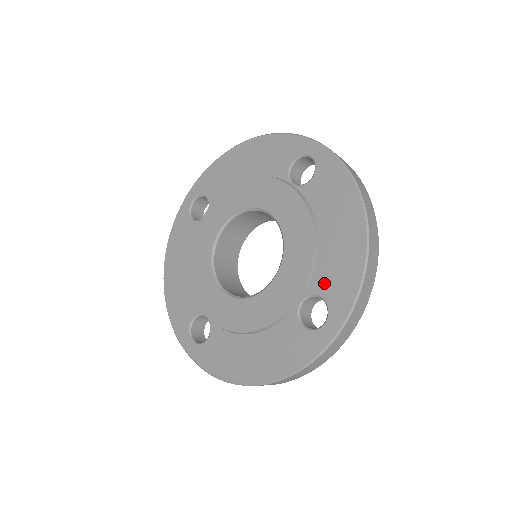
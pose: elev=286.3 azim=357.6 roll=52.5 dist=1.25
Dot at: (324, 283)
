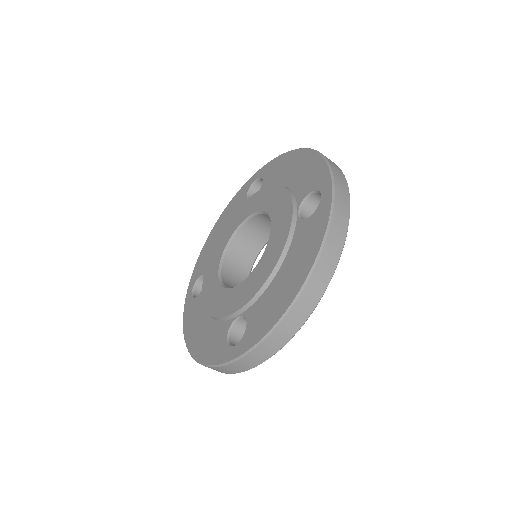
Dot at: (254, 314)
